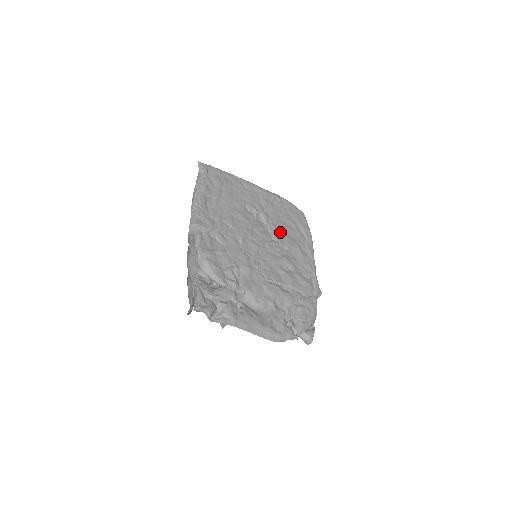
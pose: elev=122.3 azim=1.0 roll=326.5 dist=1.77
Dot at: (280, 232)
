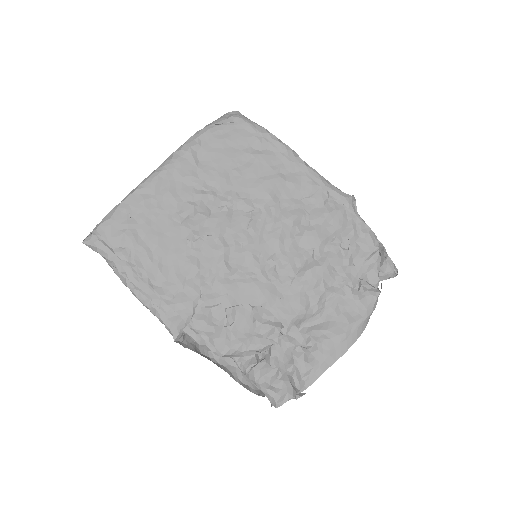
Dot at: (245, 191)
